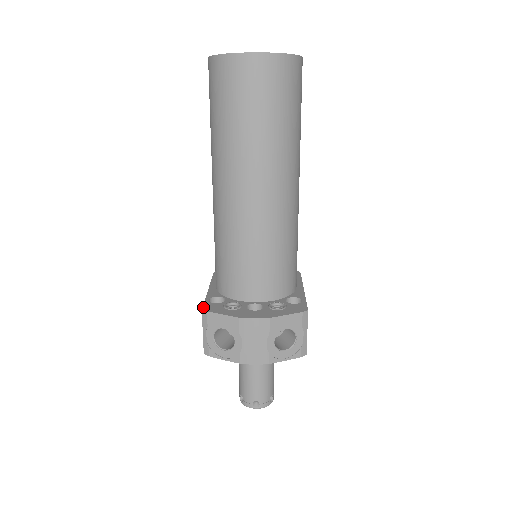
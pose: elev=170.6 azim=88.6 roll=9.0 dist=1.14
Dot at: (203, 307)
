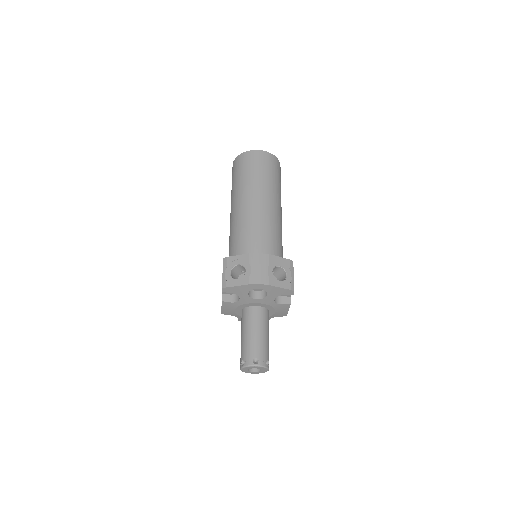
Dot at: (224, 259)
